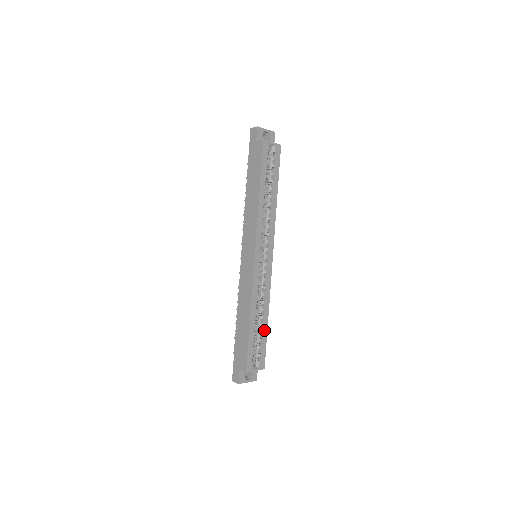
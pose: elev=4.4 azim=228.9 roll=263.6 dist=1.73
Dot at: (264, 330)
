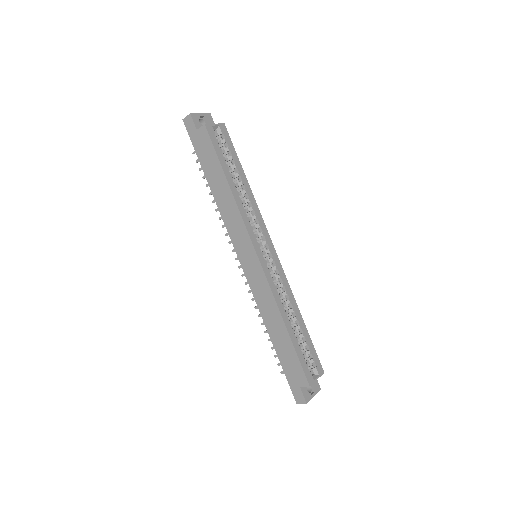
Dot at: (304, 331)
